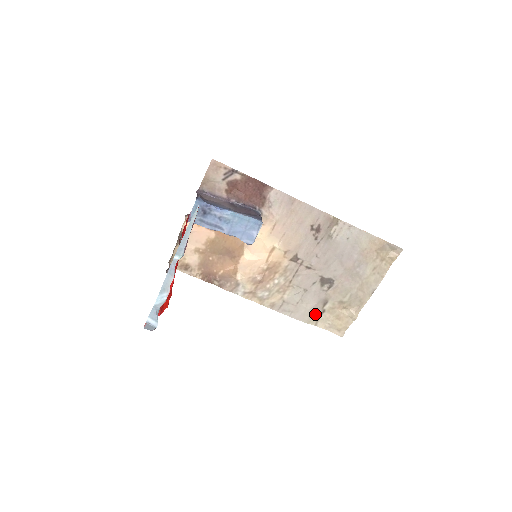
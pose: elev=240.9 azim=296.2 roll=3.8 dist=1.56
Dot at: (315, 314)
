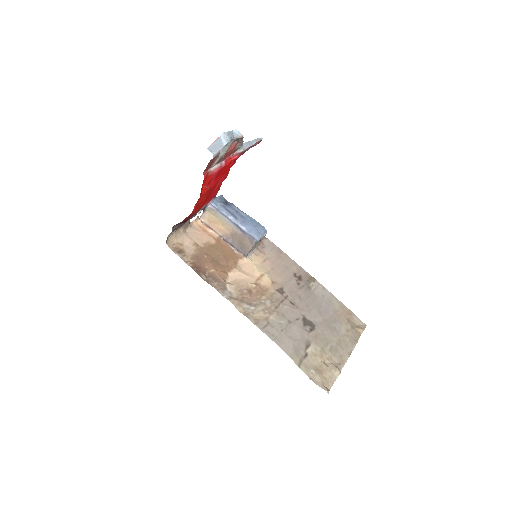
Dot at: (298, 353)
